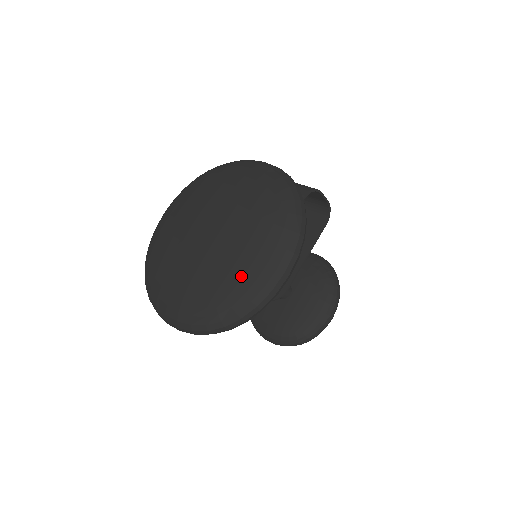
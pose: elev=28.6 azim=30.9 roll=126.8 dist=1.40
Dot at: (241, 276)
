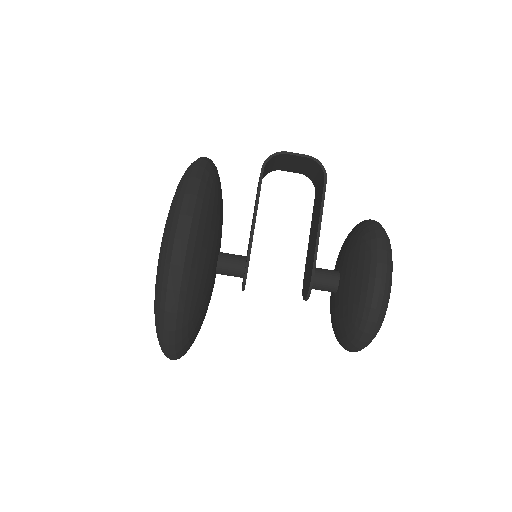
Dot at: (157, 269)
